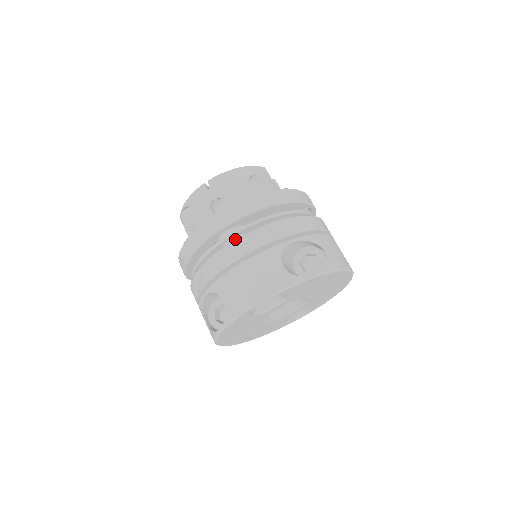
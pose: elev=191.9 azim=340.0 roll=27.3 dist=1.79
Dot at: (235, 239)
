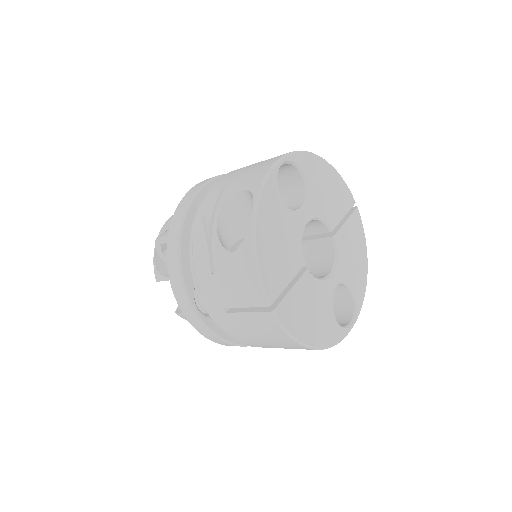
Dot at: occluded
